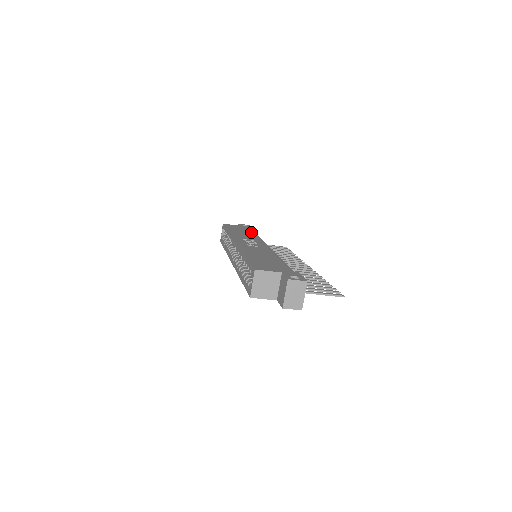
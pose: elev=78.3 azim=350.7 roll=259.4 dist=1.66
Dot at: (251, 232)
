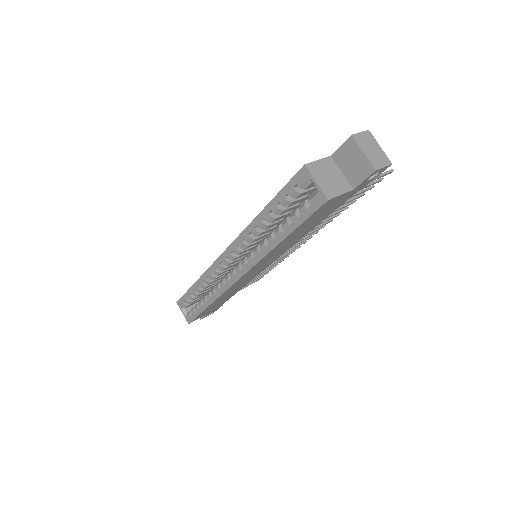
Dot at: occluded
